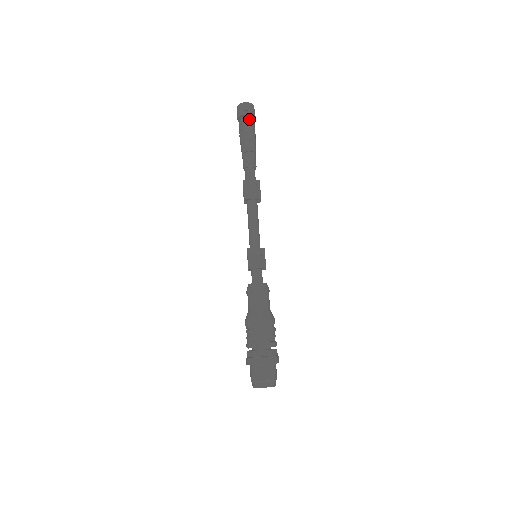
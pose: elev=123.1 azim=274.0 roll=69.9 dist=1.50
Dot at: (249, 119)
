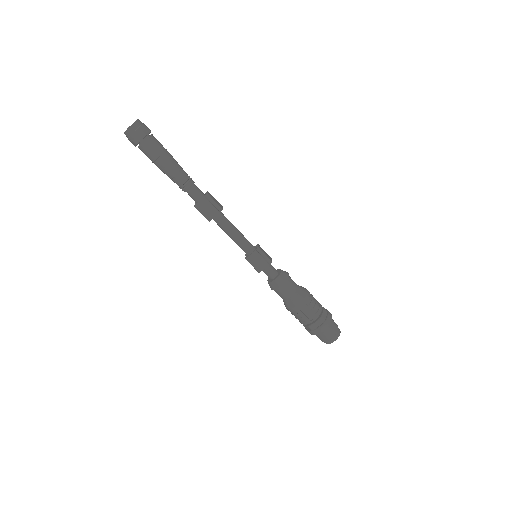
Dot at: (147, 142)
